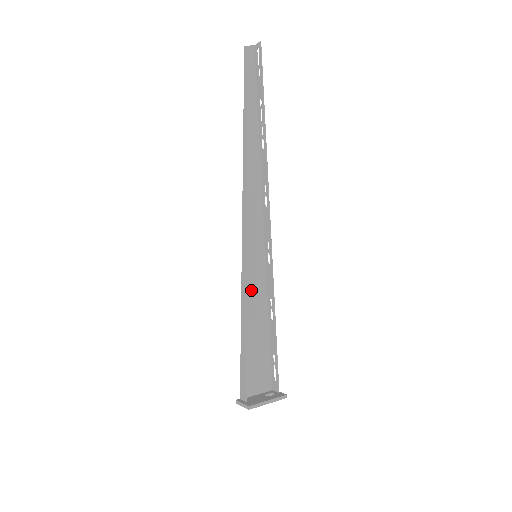
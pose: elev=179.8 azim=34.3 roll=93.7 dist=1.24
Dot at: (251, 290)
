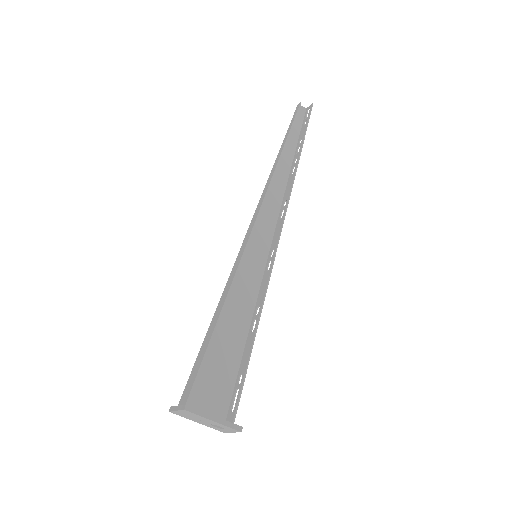
Dot at: (239, 287)
